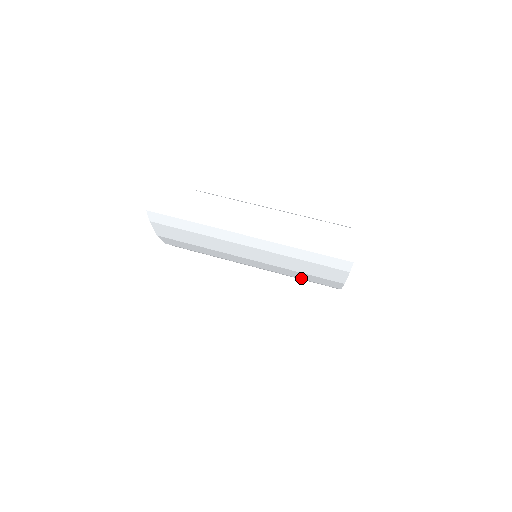
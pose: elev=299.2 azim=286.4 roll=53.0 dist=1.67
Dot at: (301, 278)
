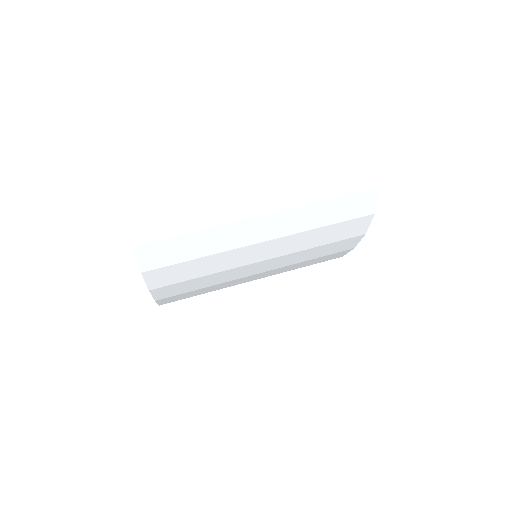
Dot at: (321, 244)
